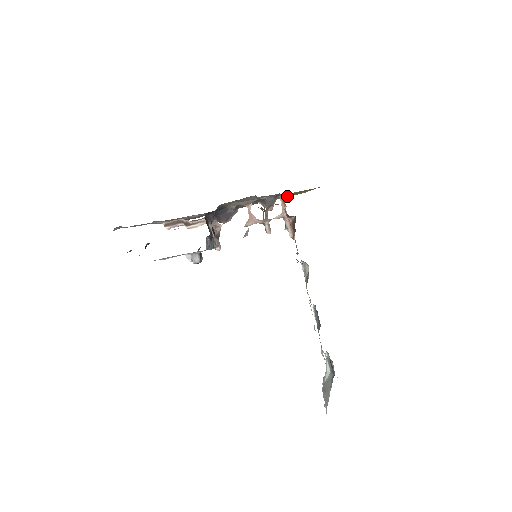
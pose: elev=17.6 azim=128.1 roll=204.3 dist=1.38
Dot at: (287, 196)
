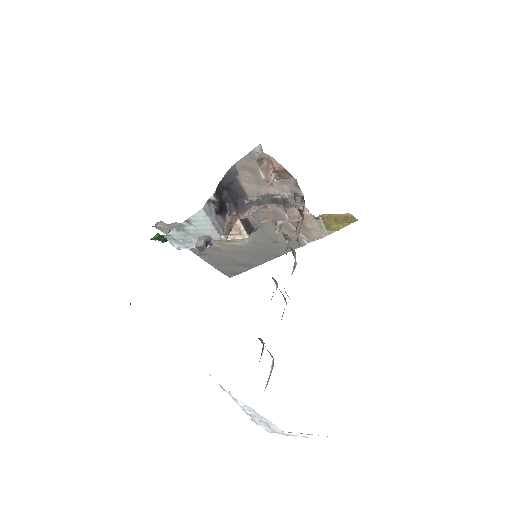
Dot at: (321, 233)
